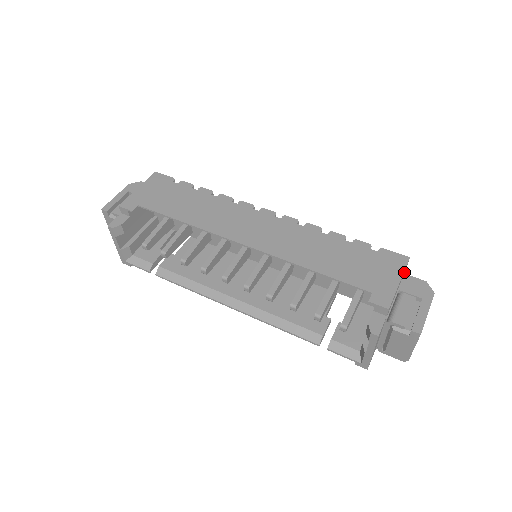
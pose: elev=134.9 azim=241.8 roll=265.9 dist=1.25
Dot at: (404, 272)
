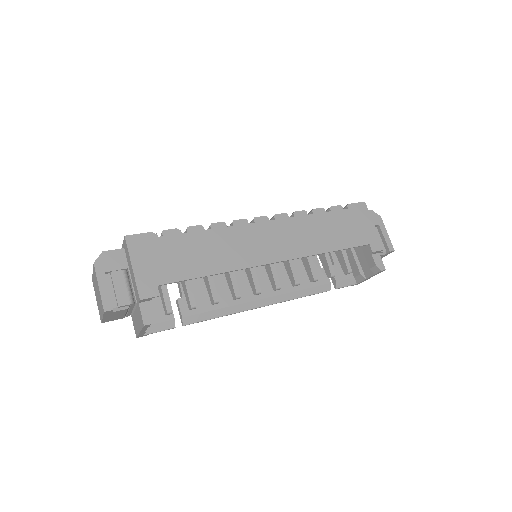
Dot at: occluded
